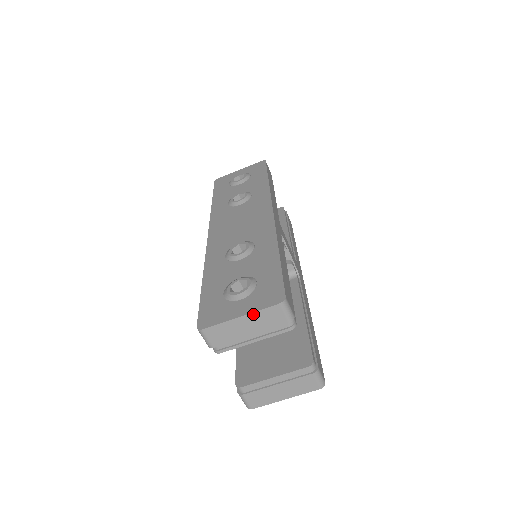
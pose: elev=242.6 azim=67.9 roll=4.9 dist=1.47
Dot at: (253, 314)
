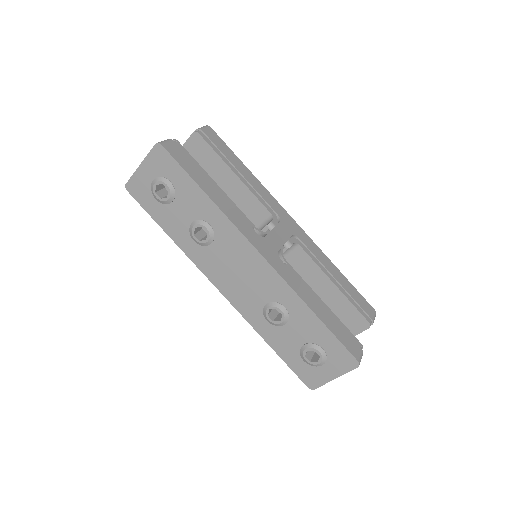
Dot at: (342, 374)
